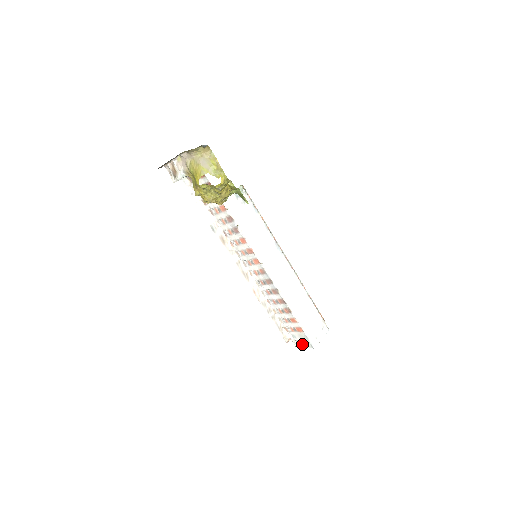
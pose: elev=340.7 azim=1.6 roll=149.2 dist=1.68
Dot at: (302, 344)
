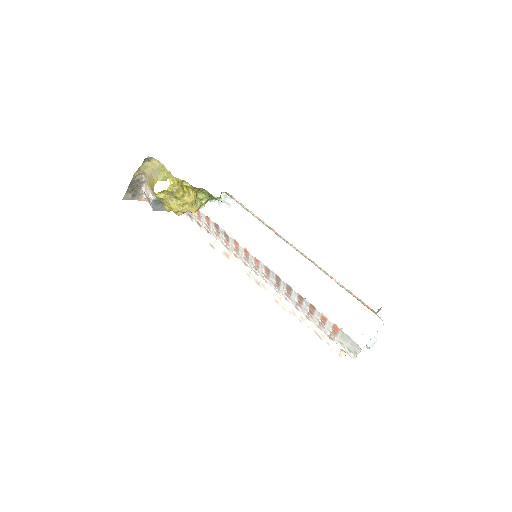
Dot at: (353, 350)
